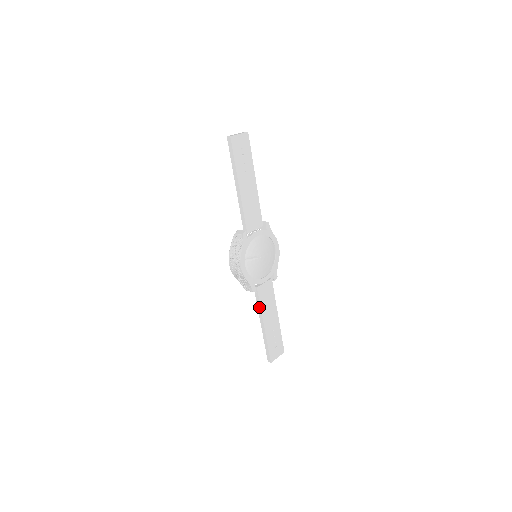
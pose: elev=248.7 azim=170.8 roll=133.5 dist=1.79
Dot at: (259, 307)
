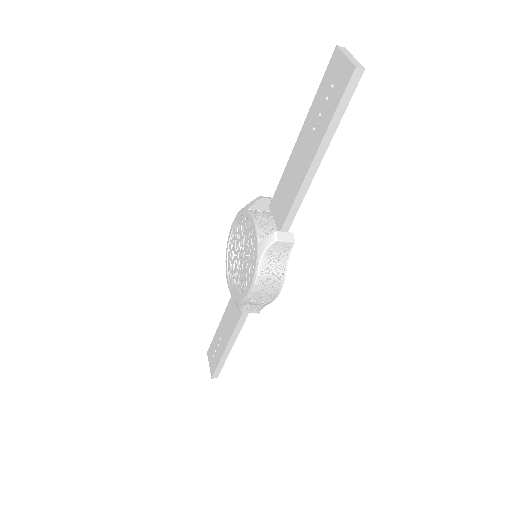
Dot at: (241, 324)
